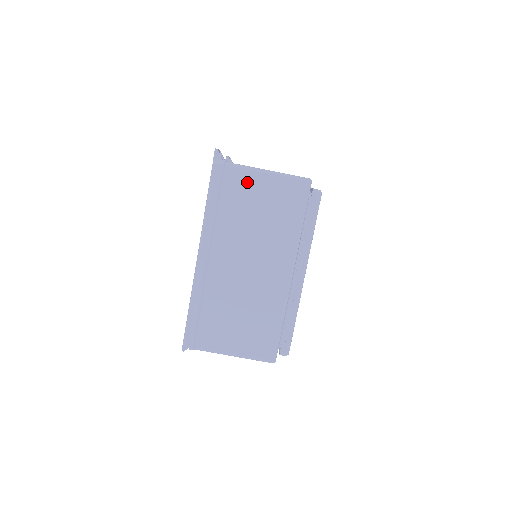
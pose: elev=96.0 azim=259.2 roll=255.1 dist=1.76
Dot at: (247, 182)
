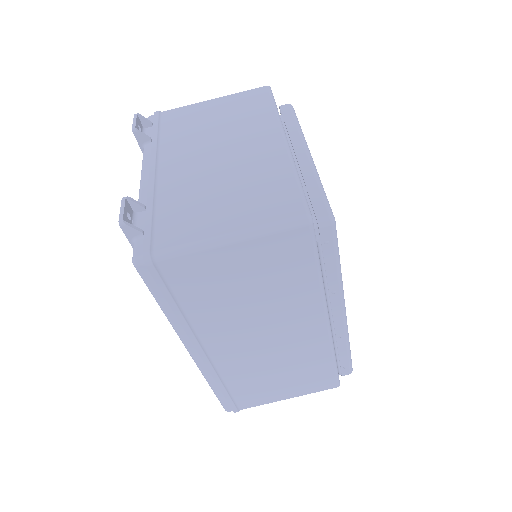
Dot at: (205, 266)
